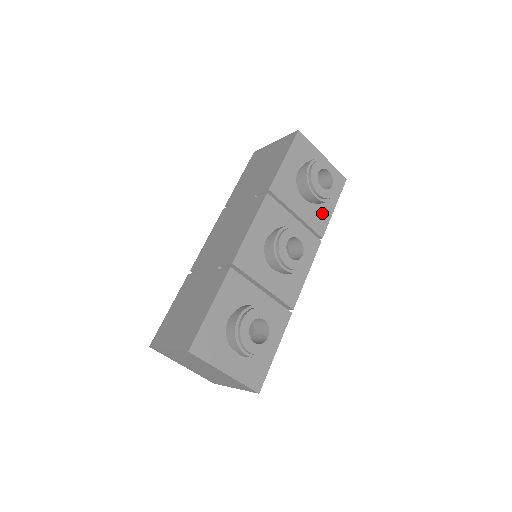
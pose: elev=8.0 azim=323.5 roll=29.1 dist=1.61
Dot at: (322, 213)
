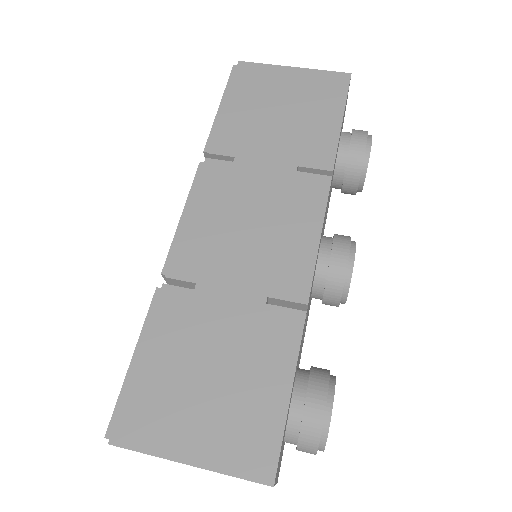
Dot at: (329, 201)
